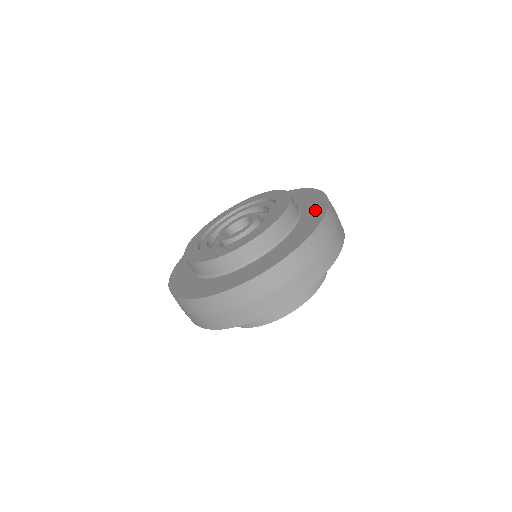
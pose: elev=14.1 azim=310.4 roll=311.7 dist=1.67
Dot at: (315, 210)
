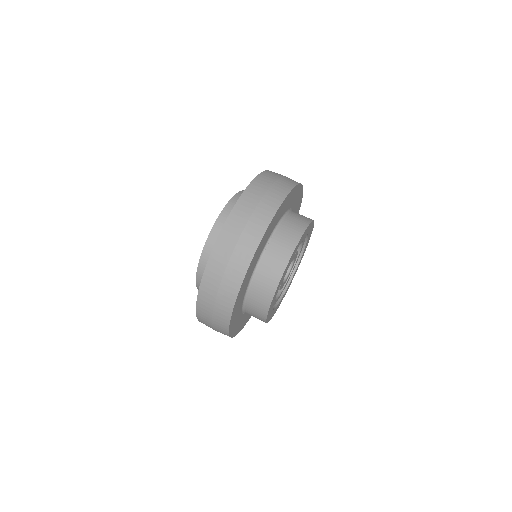
Dot at: occluded
